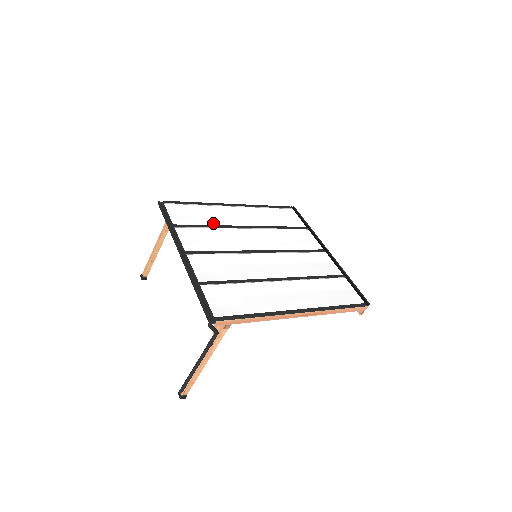
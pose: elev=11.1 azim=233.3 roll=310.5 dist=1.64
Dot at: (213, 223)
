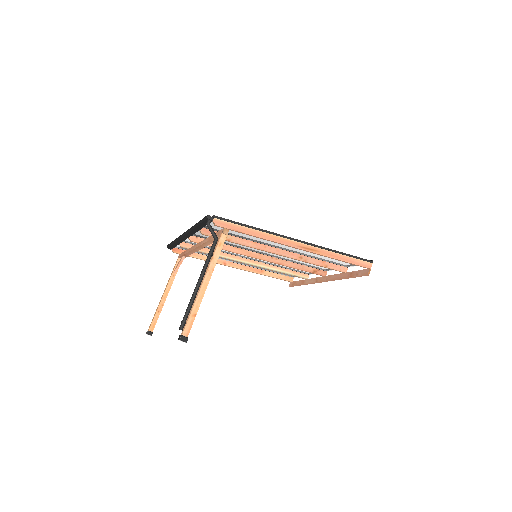
Dot at: occluded
